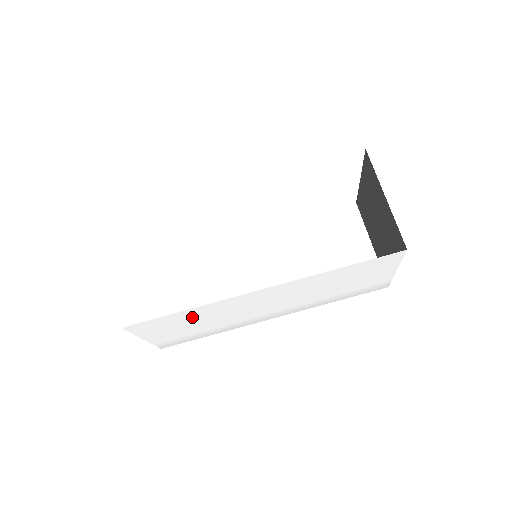
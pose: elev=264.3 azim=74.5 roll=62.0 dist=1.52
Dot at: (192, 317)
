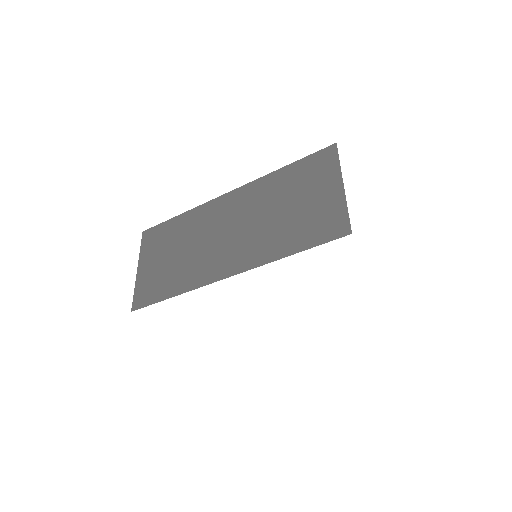
Dot at: occluded
